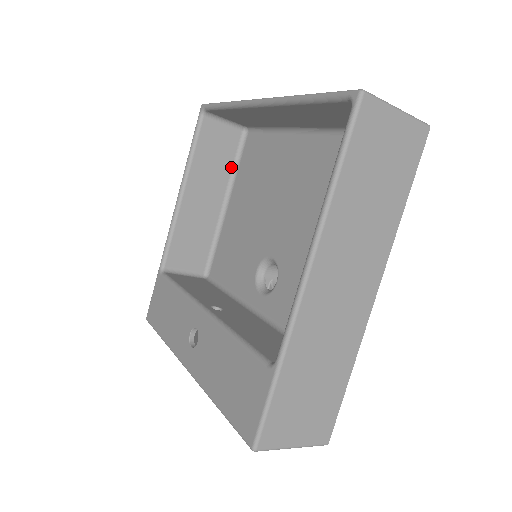
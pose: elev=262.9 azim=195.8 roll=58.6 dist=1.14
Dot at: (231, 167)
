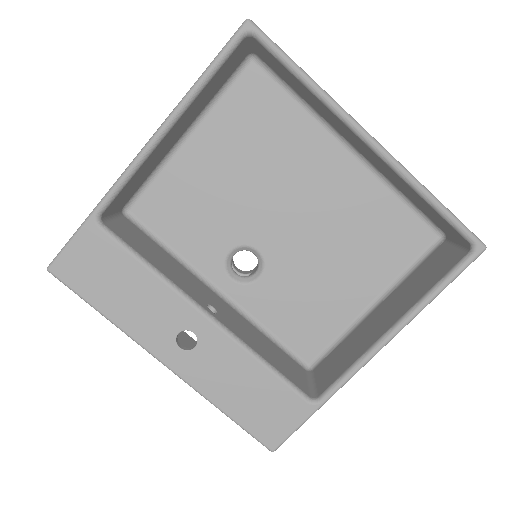
Dot at: (214, 95)
